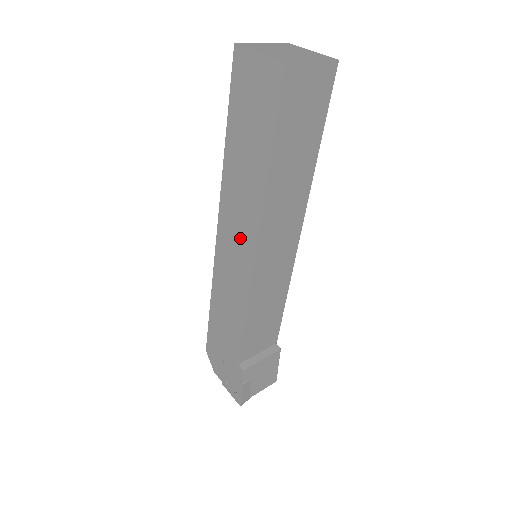
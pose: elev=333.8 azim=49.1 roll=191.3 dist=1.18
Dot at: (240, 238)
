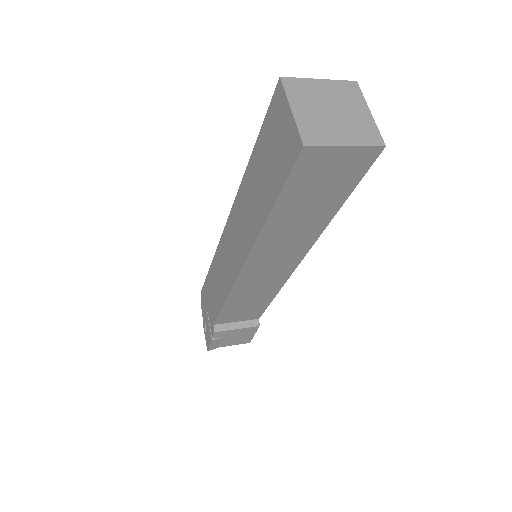
Dot at: (237, 245)
